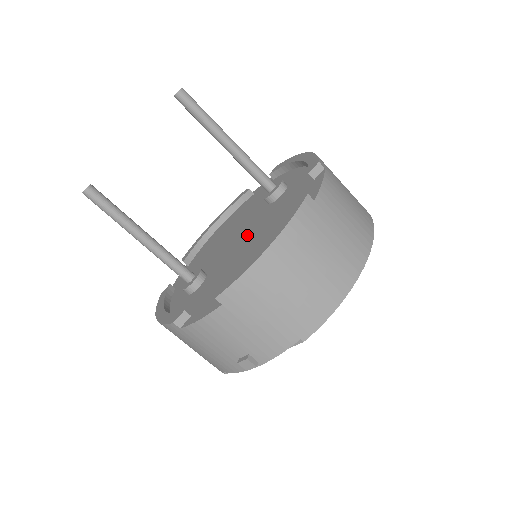
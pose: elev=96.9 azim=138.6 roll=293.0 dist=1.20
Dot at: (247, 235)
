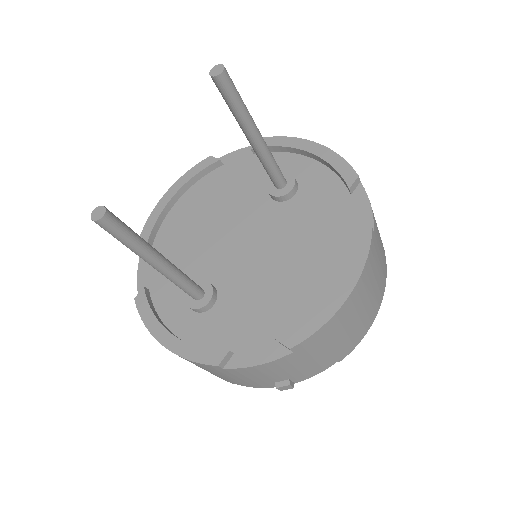
Dot at: (264, 244)
